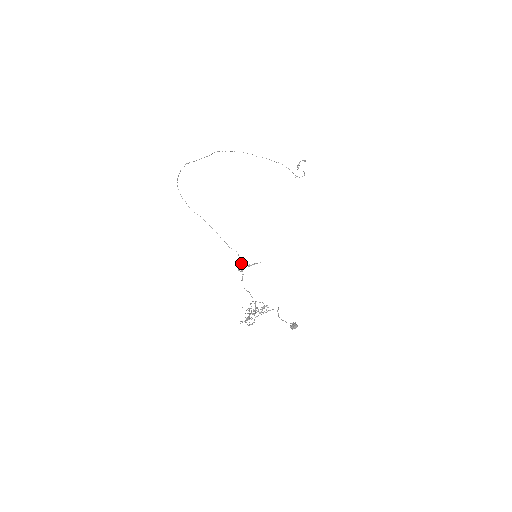
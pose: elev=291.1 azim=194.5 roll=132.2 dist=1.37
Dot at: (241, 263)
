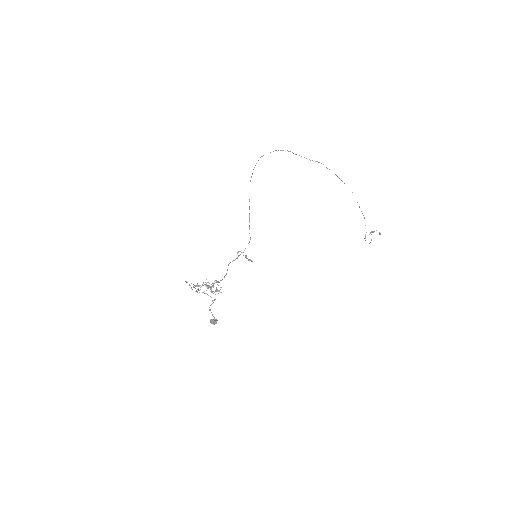
Dot at: (244, 250)
